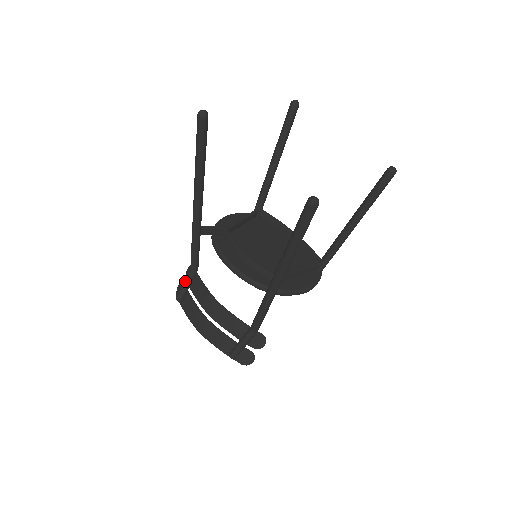
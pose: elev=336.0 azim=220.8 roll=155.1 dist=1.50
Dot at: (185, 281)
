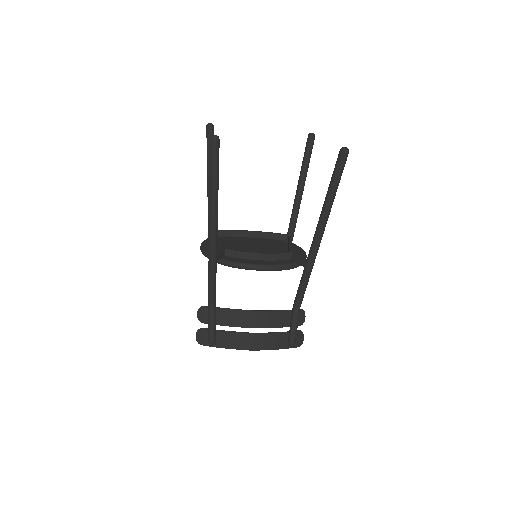
Dot at: (211, 321)
